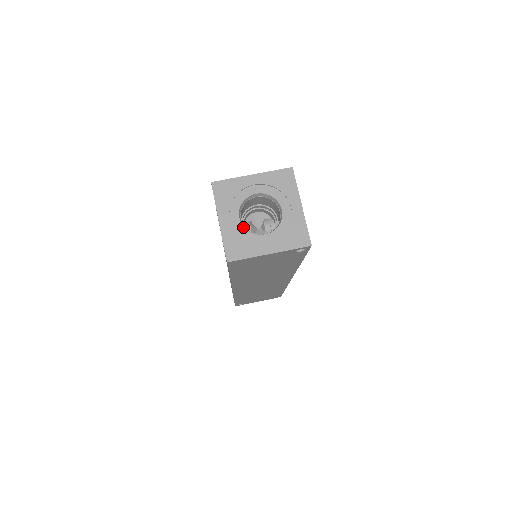
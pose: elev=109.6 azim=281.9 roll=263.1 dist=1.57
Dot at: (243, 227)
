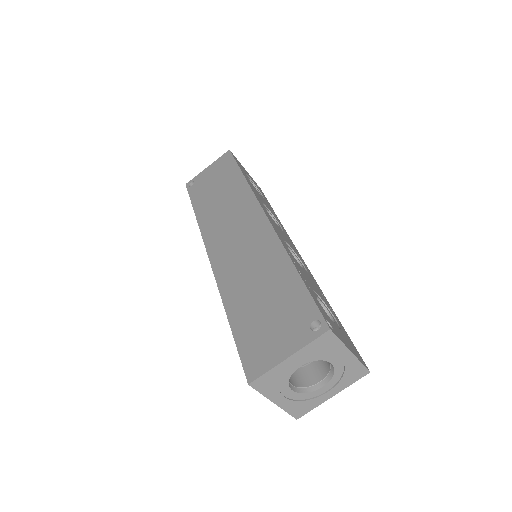
Dot at: (299, 394)
